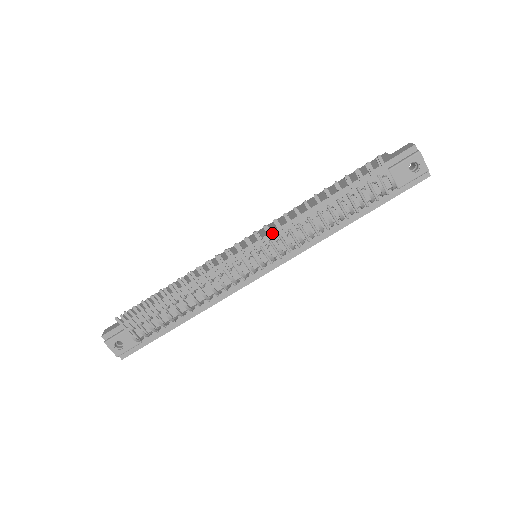
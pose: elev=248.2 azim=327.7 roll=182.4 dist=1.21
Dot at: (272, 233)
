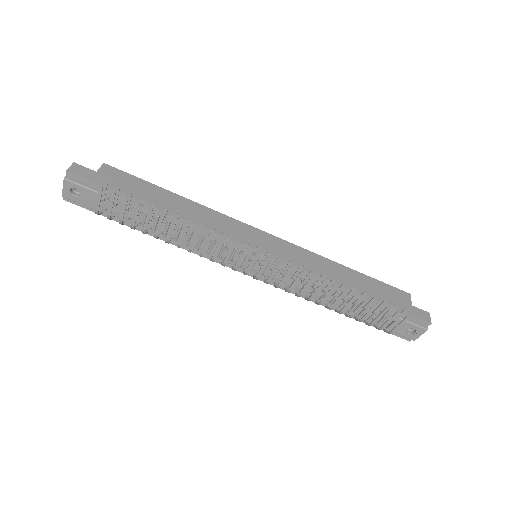
Dot at: occluded
